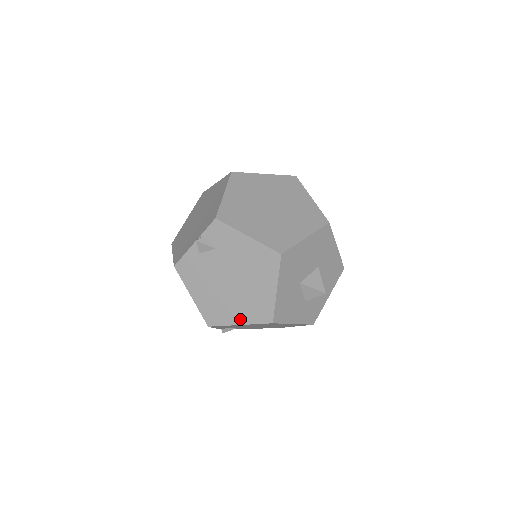
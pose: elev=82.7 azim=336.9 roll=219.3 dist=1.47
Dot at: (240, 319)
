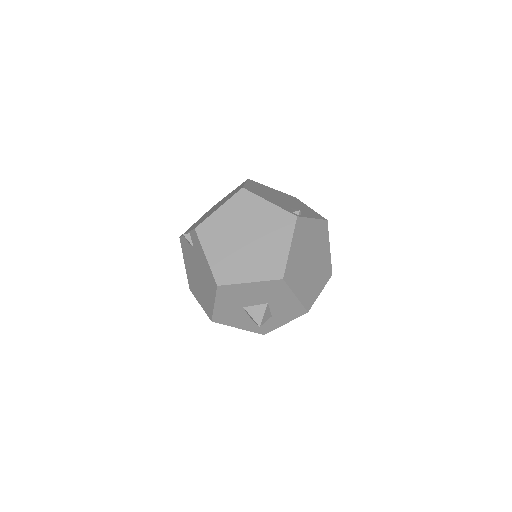
Dot at: (200, 302)
